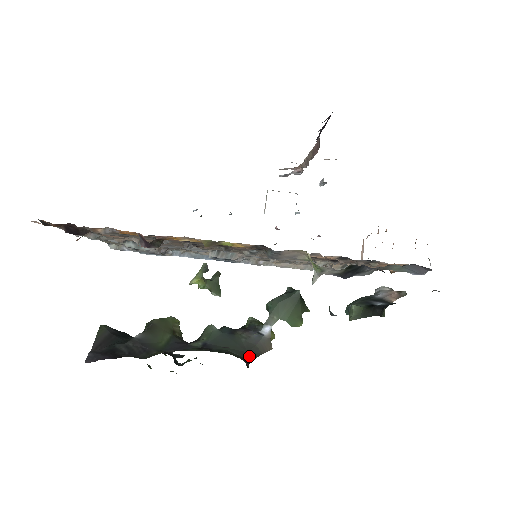
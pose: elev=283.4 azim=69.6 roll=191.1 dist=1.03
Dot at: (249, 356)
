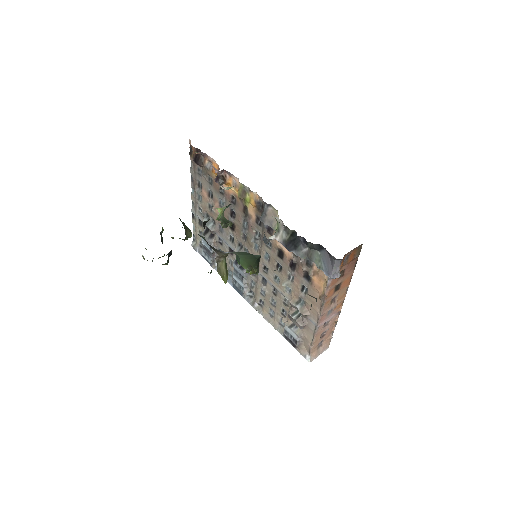
Dot at: occluded
